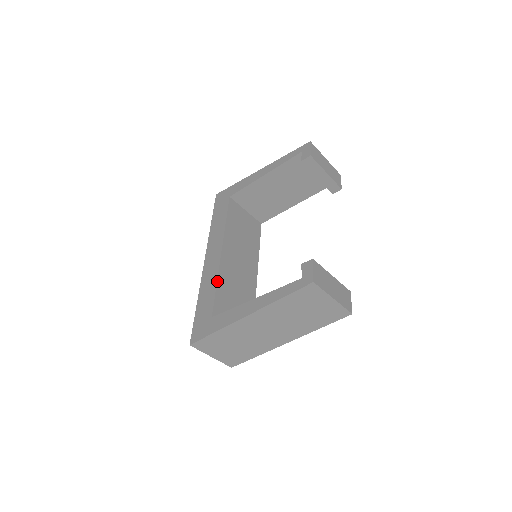
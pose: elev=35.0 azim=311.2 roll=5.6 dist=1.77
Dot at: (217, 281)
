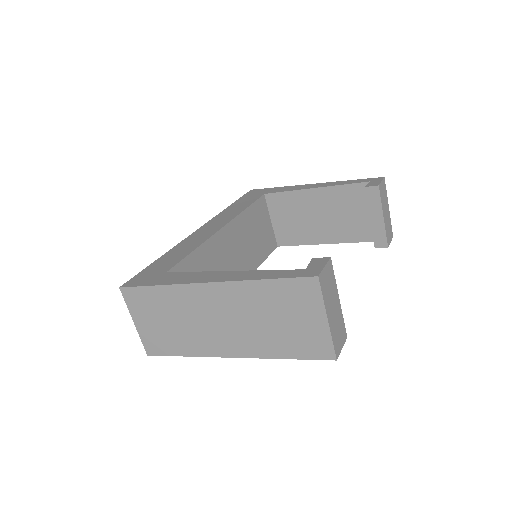
Dot at: (198, 247)
